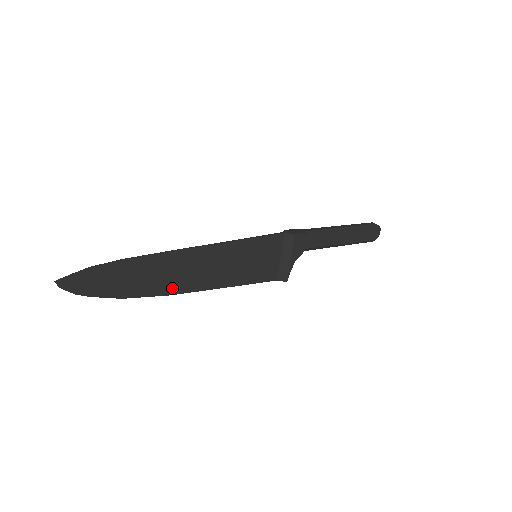
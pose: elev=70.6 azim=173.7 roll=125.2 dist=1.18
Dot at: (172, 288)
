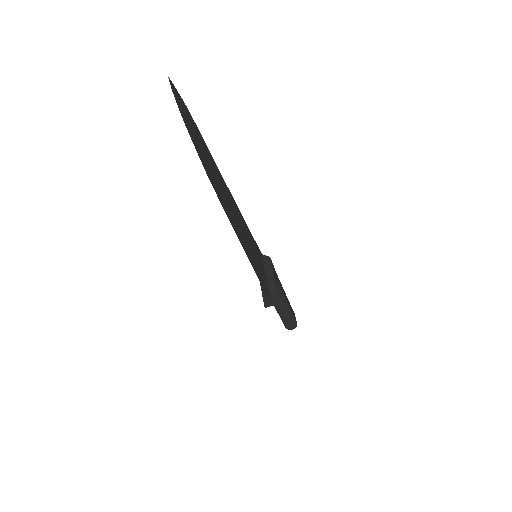
Dot at: (228, 213)
